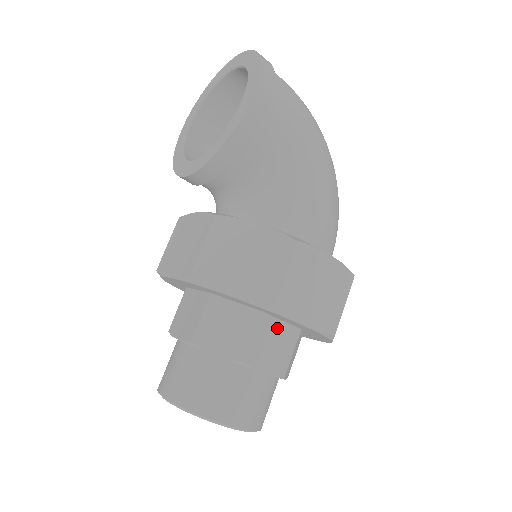
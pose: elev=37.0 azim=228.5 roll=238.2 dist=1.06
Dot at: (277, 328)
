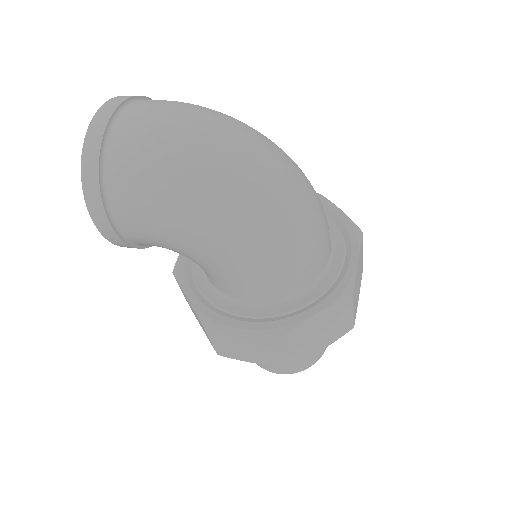
Dot at: occluded
